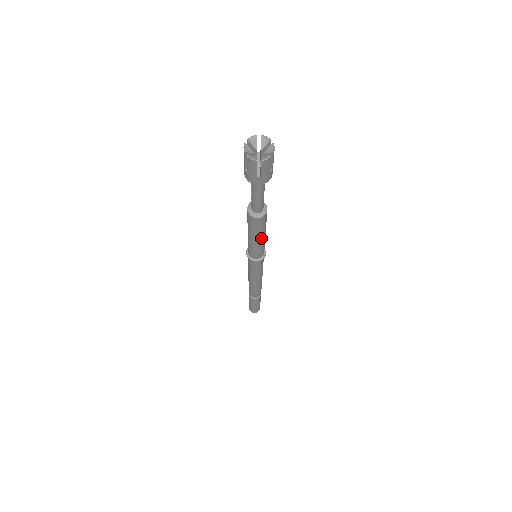
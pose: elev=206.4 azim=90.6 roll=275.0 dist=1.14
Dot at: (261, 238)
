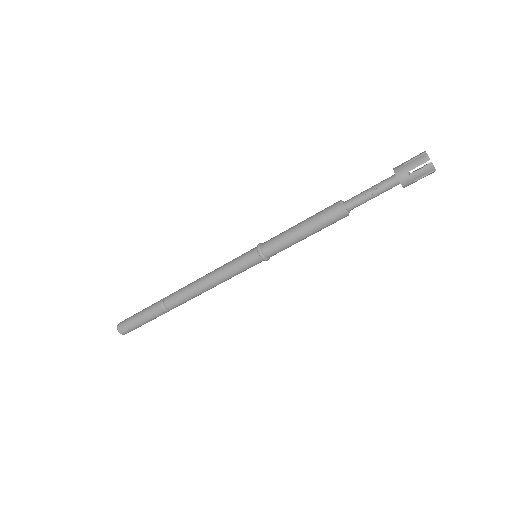
Dot at: occluded
